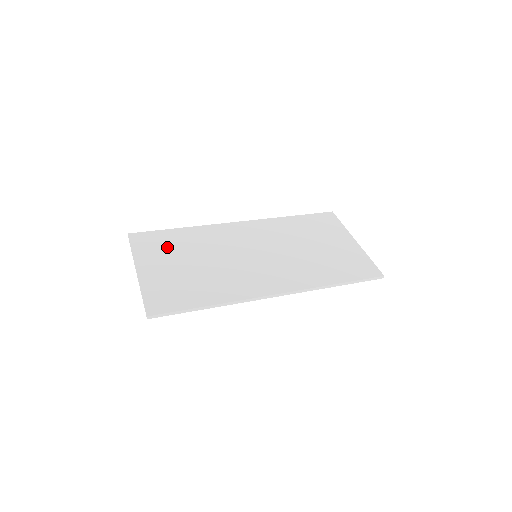
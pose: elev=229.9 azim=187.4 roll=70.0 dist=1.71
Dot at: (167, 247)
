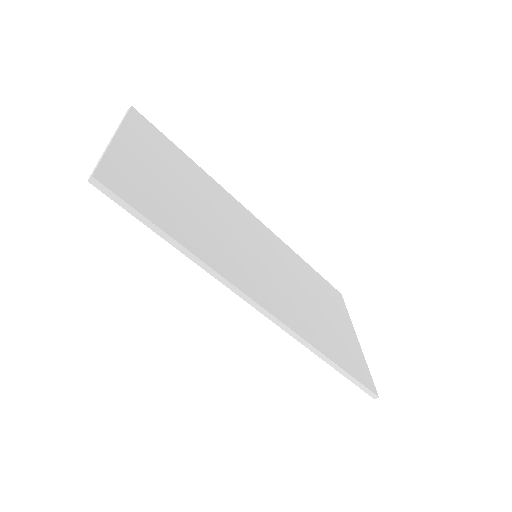
Dot at: (167, 155)
